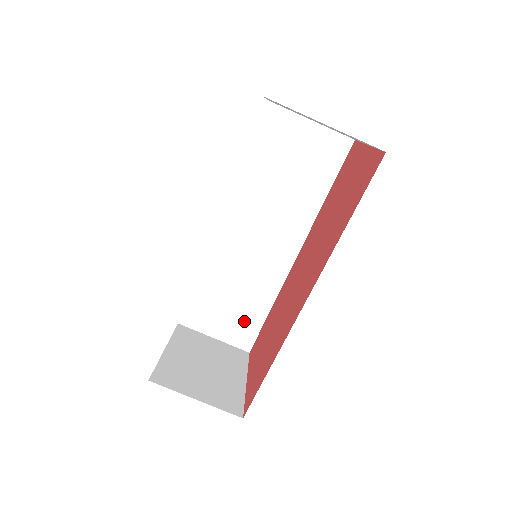
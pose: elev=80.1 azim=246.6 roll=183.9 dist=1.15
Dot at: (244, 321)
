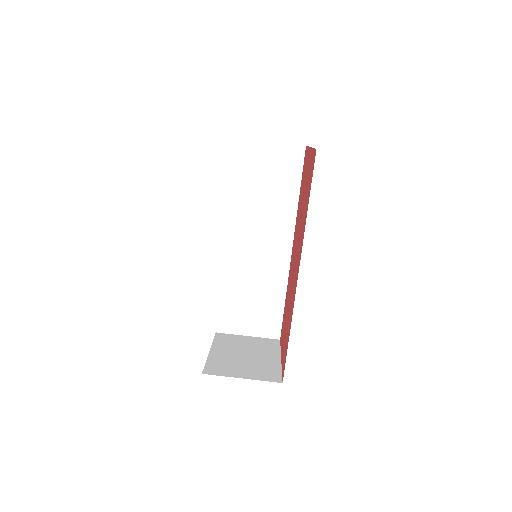
Dot at: (267, 315)
